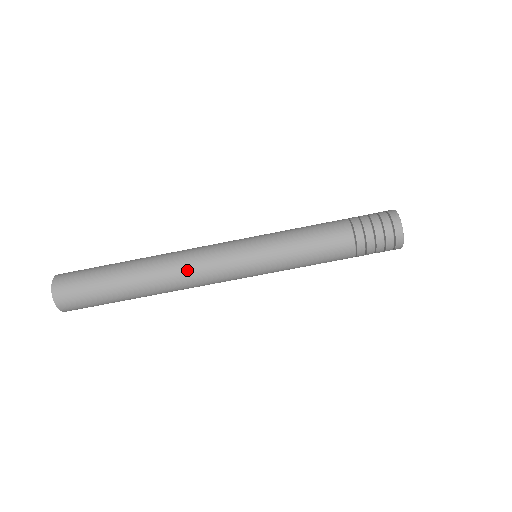
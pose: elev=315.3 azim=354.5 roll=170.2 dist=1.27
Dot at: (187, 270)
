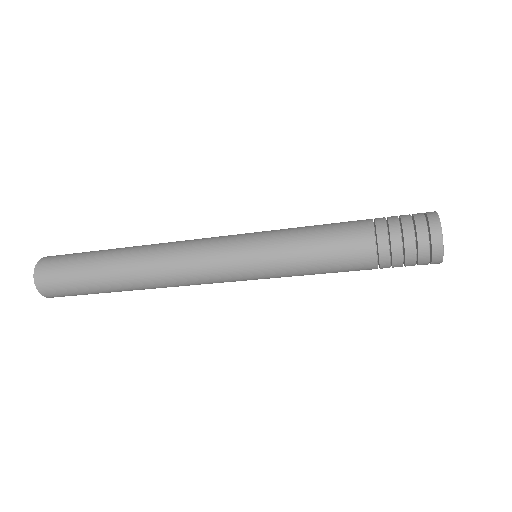
Dot at: (173, 249)
